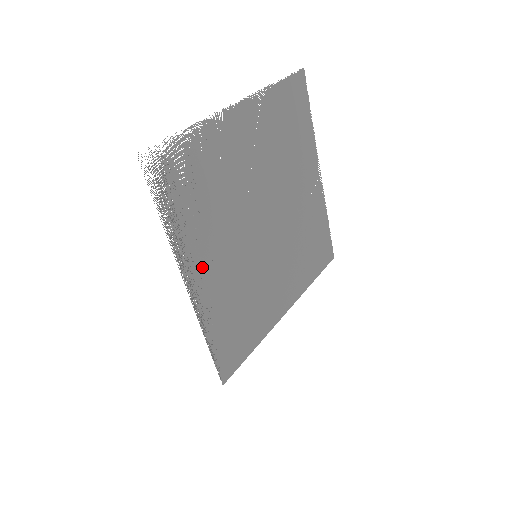
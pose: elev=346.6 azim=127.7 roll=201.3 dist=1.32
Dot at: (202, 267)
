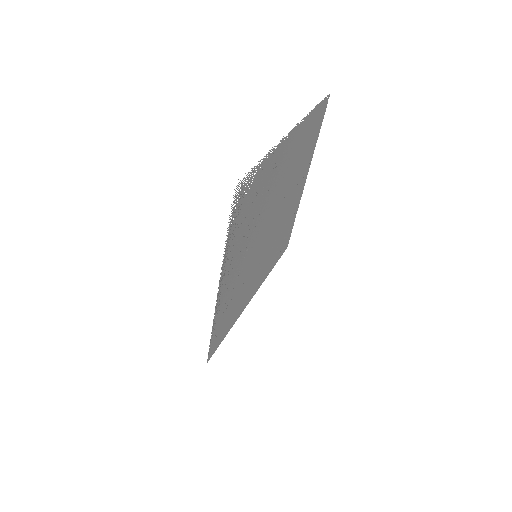
Dot at: (230, 272)
